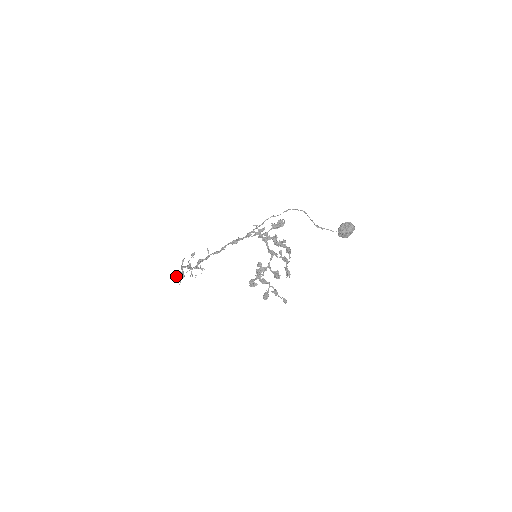
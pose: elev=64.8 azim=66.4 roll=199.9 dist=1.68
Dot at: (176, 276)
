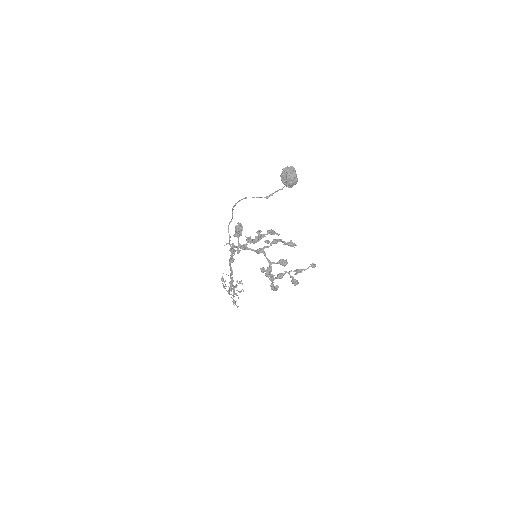
Dot at: occluded
